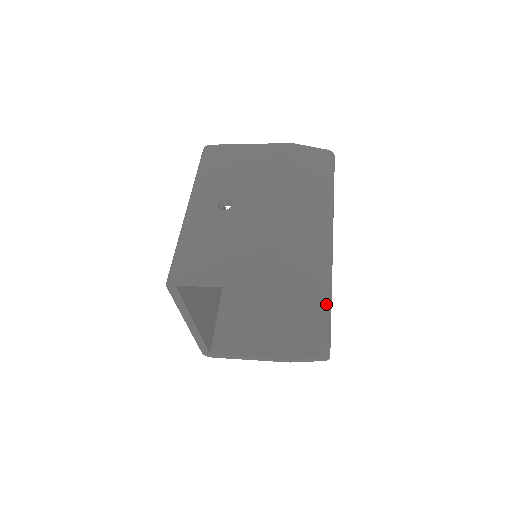
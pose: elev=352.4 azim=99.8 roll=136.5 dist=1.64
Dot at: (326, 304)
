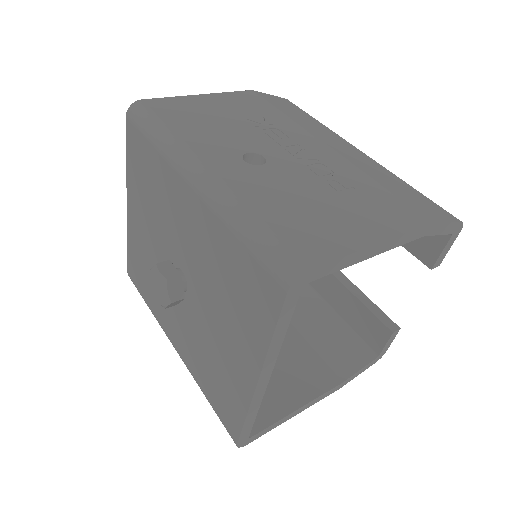
Dot at: (448, 247)
